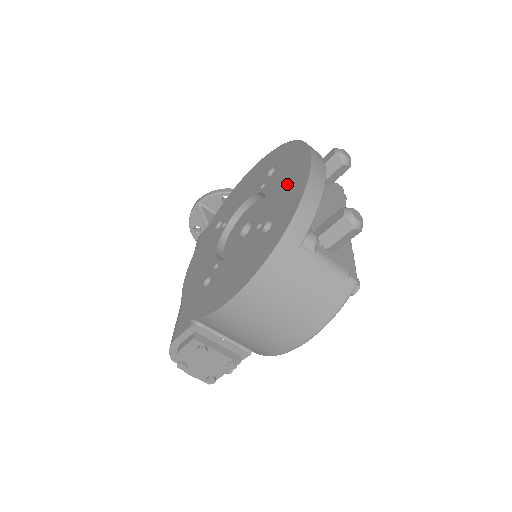
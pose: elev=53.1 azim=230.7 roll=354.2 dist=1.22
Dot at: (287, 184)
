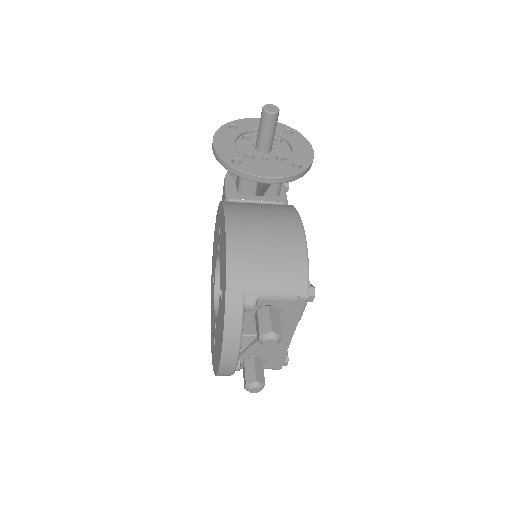
Dot at: (218, 343)
